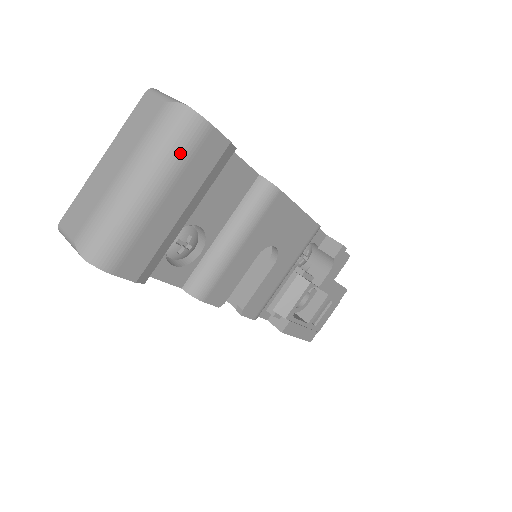
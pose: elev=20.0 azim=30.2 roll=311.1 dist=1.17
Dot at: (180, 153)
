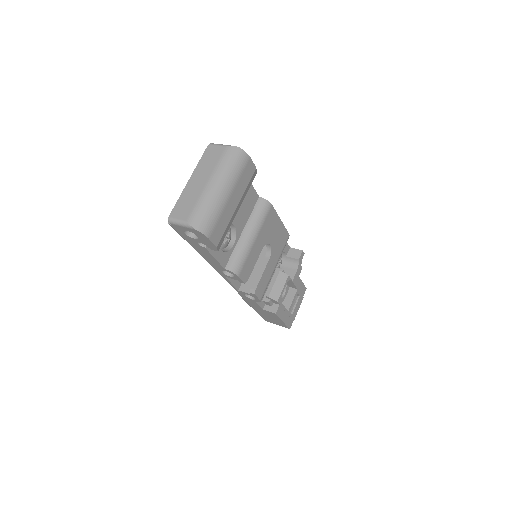
Dot at: (237, 170)
